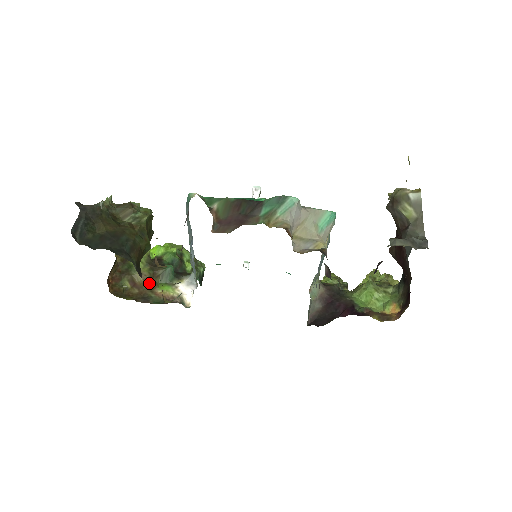
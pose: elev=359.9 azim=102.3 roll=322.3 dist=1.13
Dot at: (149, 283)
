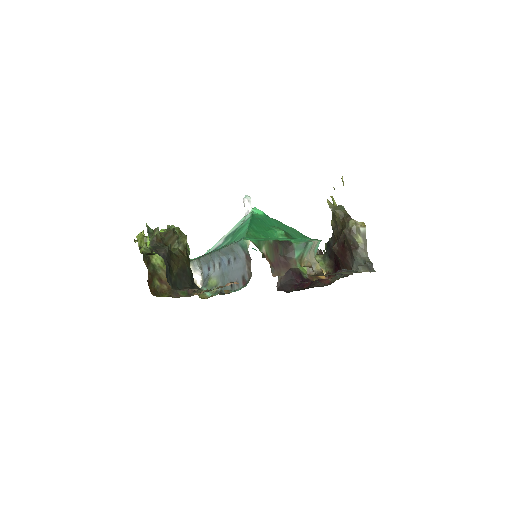
Dot at: occluded
